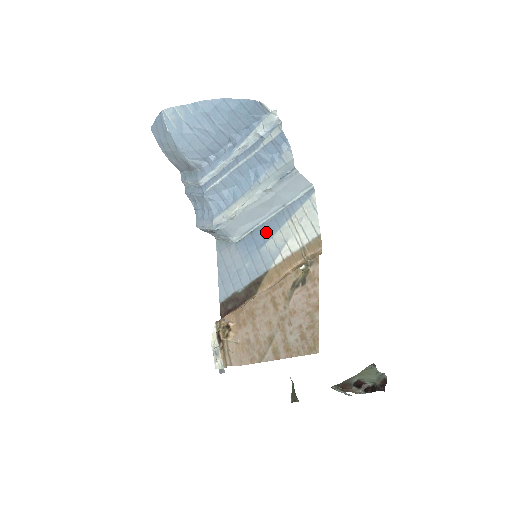
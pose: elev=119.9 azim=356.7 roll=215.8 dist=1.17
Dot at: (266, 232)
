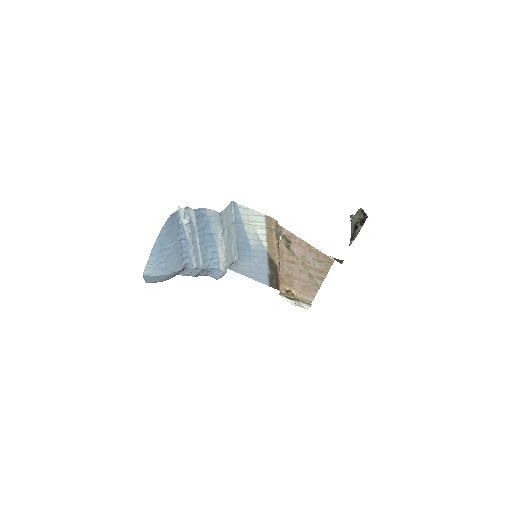
Dot at: (243, 241)
